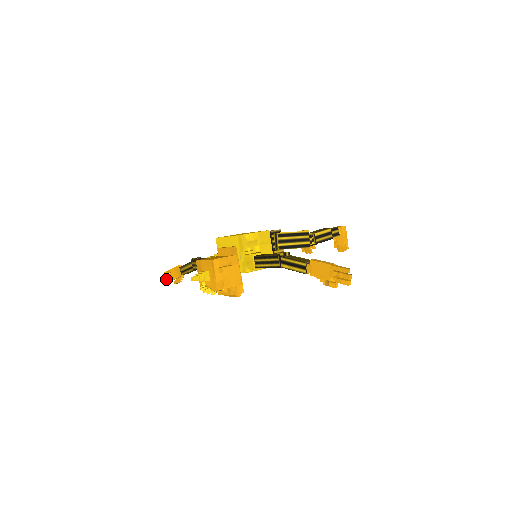
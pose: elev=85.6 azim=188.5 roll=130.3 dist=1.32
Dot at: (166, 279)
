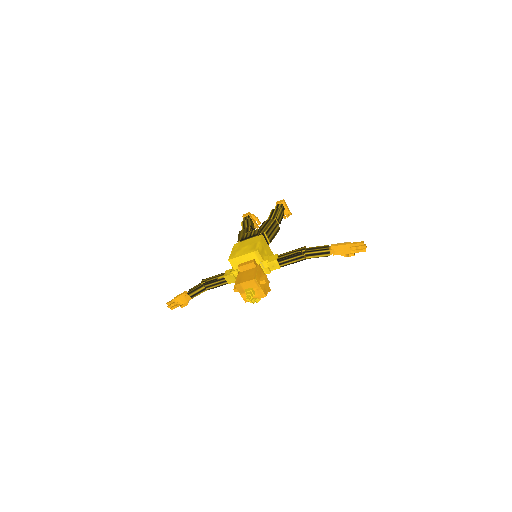
Dot at: (171, 308)
